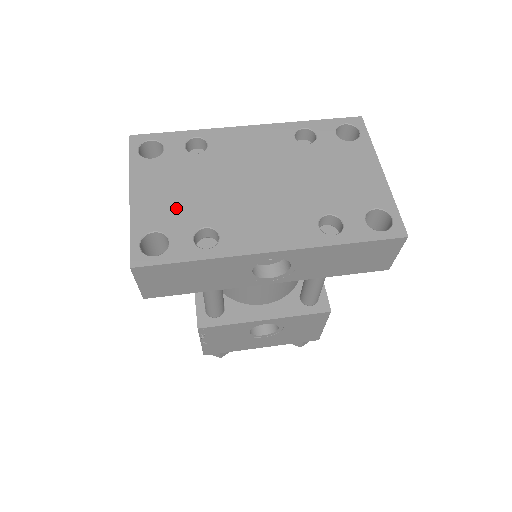
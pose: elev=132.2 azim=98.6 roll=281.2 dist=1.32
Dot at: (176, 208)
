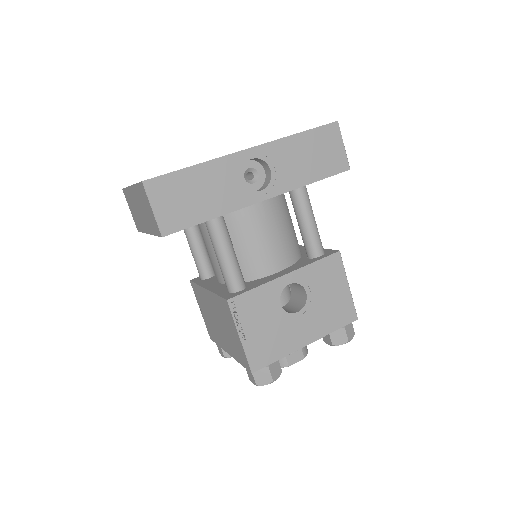
Dot at: occluded
